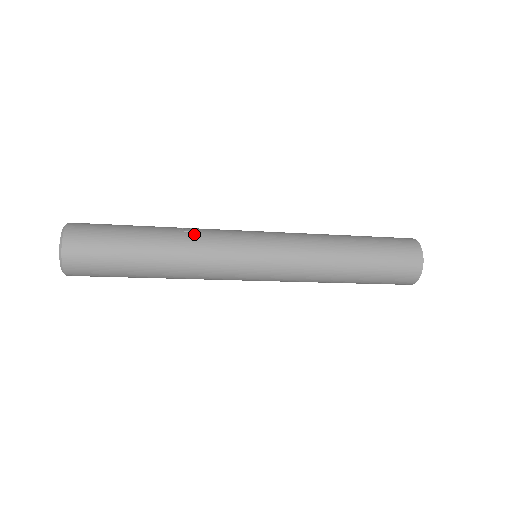
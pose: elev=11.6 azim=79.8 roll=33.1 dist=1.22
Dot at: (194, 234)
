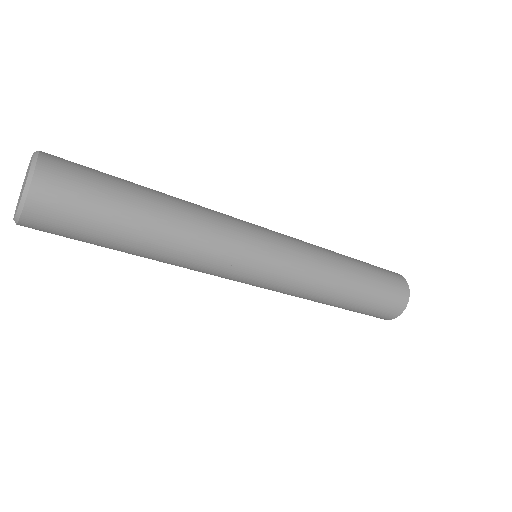
Dot at: occluded
